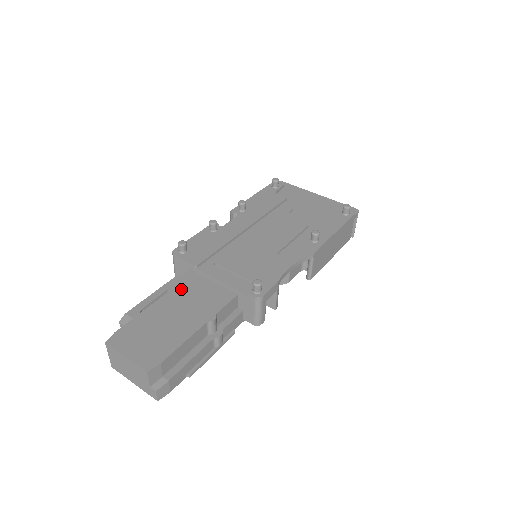
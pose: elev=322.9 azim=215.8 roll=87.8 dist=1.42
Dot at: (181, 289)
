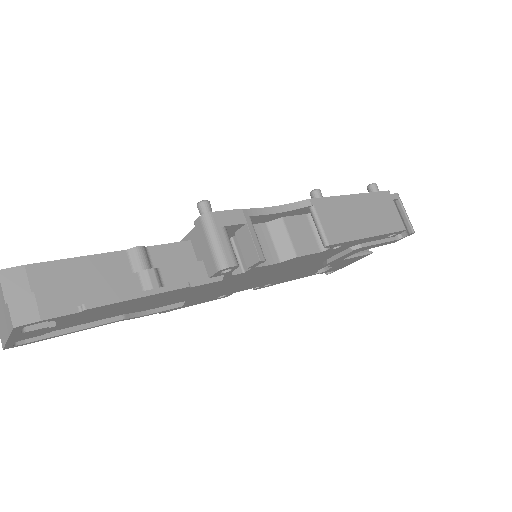
Dot at: occluded
